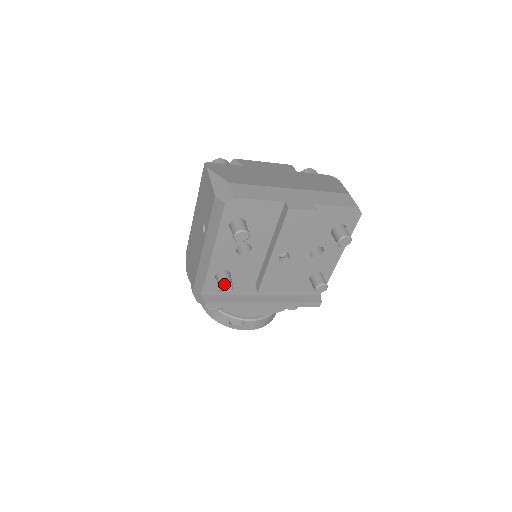
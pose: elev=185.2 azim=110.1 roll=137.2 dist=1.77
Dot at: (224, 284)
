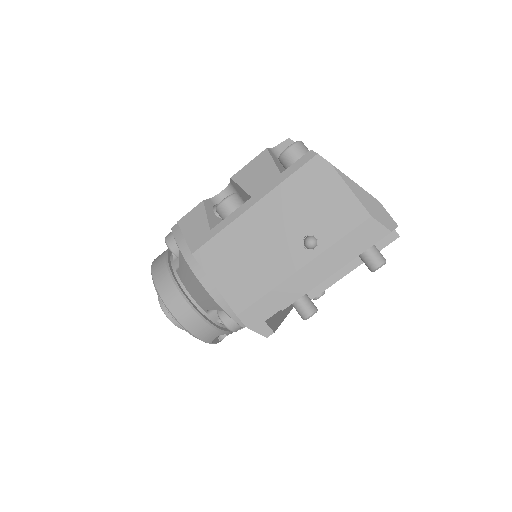
Dot at: (316, 312)
